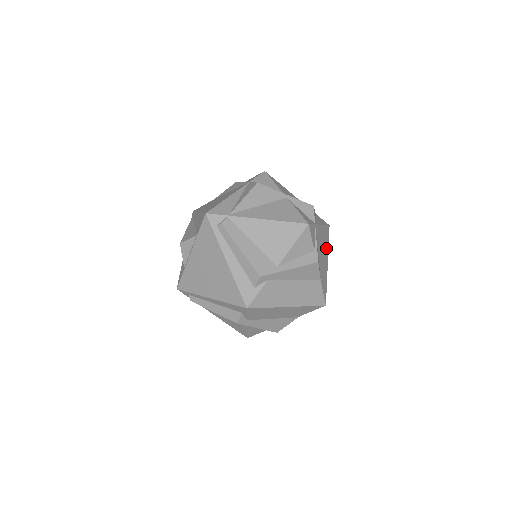
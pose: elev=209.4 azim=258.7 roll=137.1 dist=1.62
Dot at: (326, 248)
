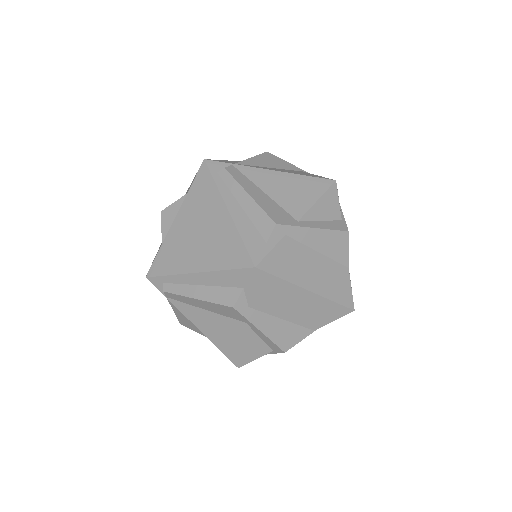
Dot at: occluded
